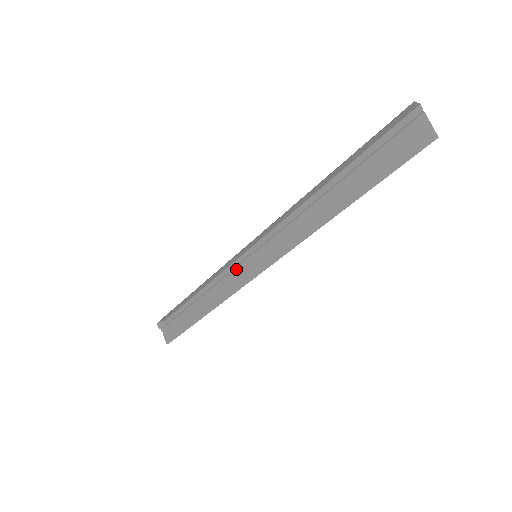
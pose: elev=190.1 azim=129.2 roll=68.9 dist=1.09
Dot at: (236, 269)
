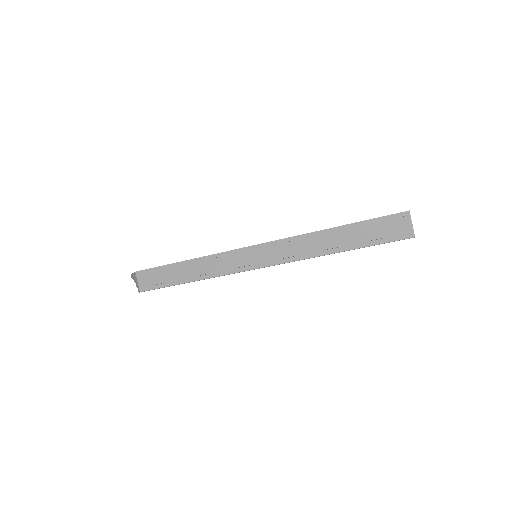
Dot at: (231, 257)
